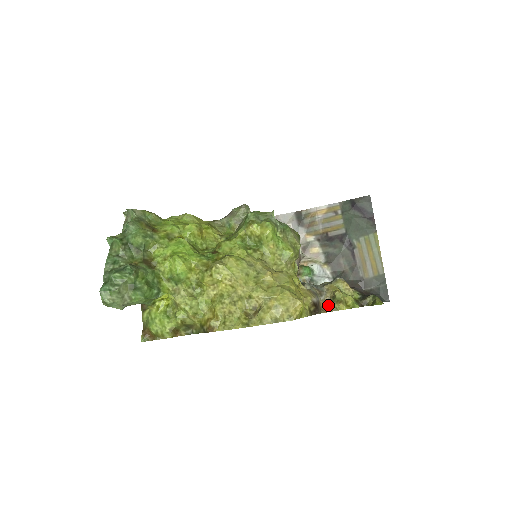
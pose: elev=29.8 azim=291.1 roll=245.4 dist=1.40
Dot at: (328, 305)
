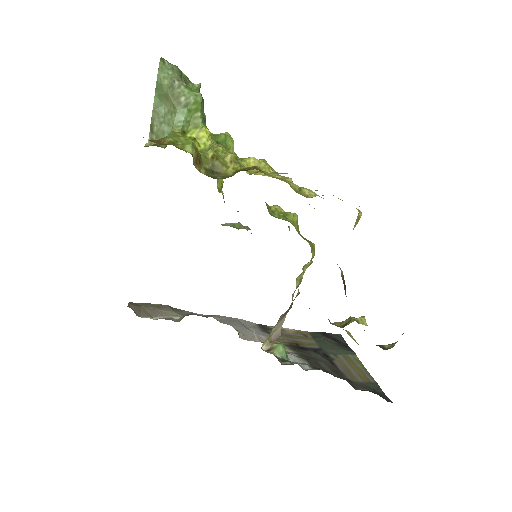
Dot at: occluded
